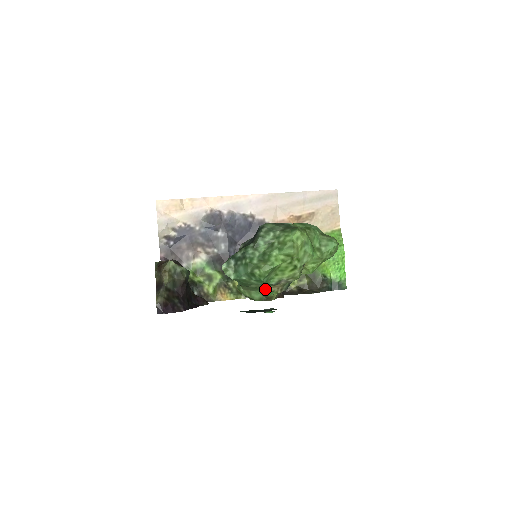
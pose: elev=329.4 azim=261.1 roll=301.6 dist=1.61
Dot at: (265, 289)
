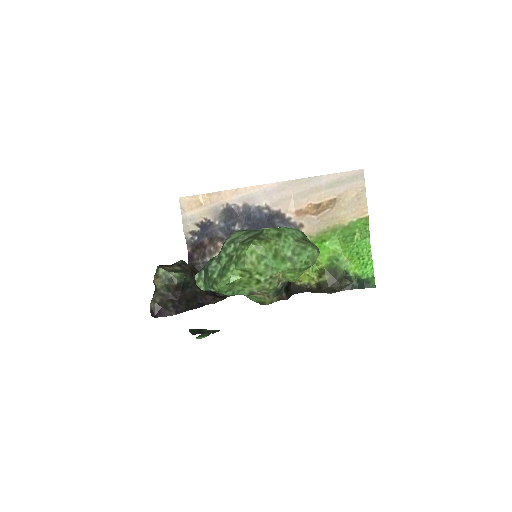
Dot at: (250, 296)
